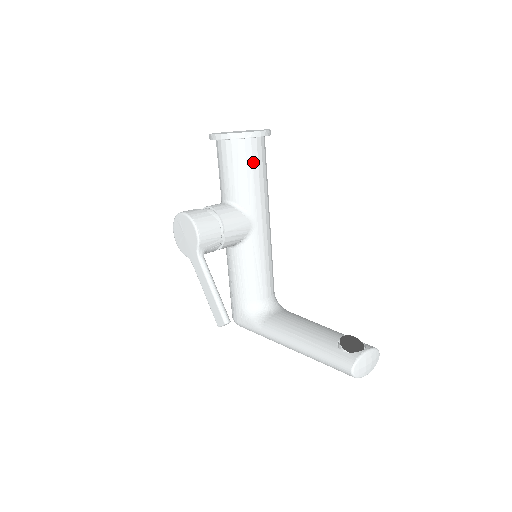
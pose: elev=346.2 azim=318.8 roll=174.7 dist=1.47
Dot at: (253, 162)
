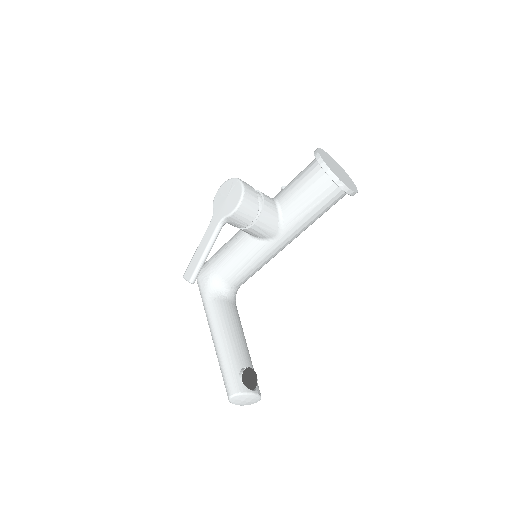
Dot at: (323, 201)
